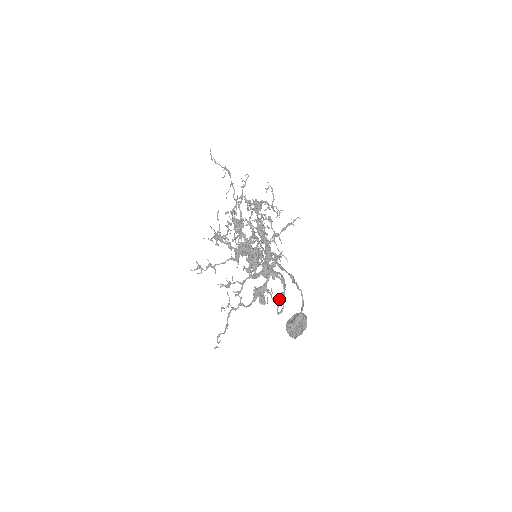
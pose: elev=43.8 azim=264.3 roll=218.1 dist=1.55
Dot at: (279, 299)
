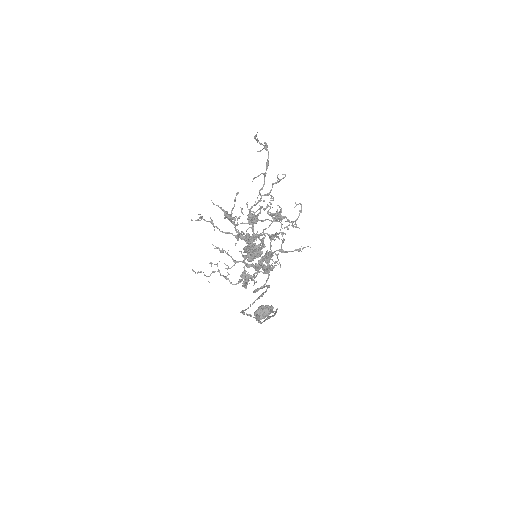
Dot at: occluded
